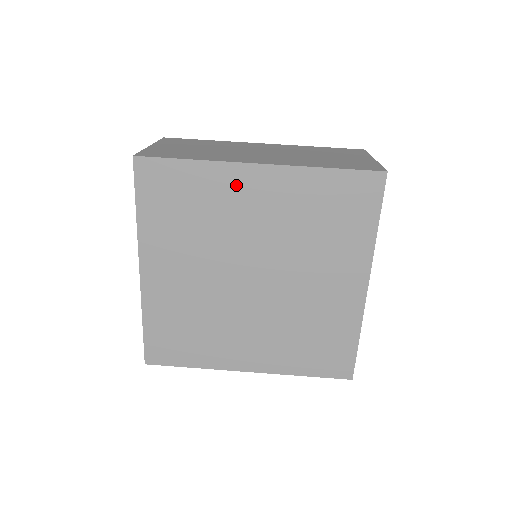
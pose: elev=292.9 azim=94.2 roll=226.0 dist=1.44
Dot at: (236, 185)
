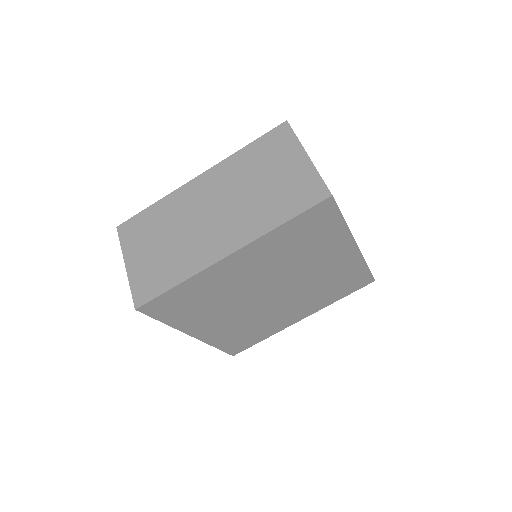
Dot at: (222, 273)
